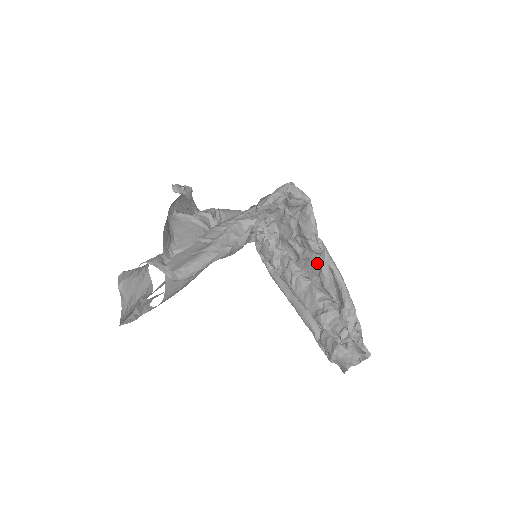
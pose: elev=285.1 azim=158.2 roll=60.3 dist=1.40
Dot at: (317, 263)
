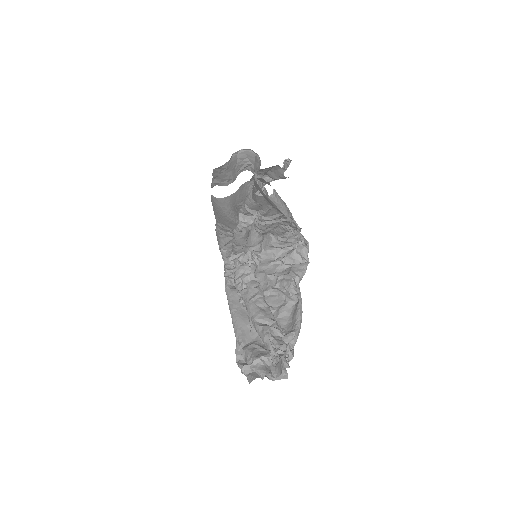
Dot at: (284, 299)
